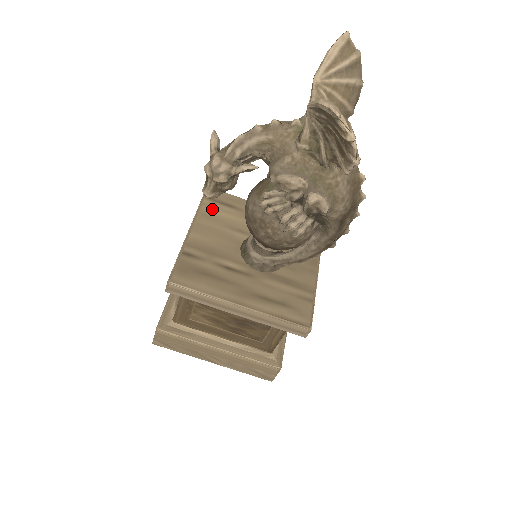
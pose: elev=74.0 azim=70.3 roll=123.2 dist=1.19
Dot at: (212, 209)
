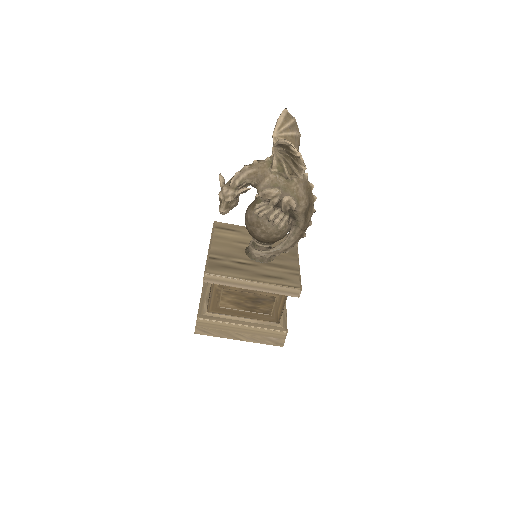
Dot at: (221, 233)
